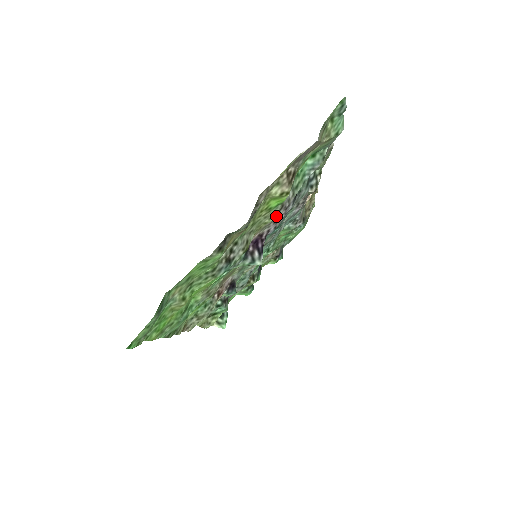
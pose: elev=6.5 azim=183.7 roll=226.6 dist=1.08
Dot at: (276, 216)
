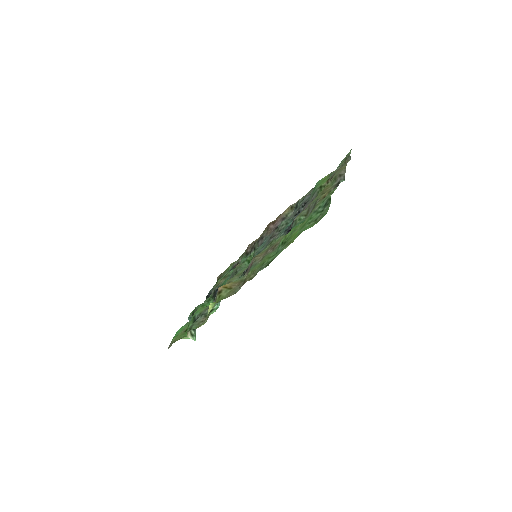
Dot at: occluded
